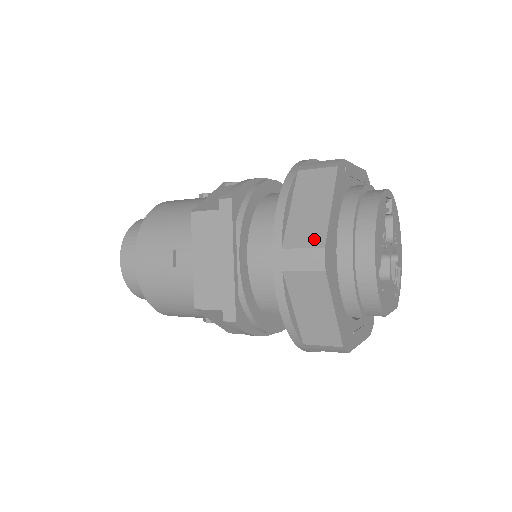
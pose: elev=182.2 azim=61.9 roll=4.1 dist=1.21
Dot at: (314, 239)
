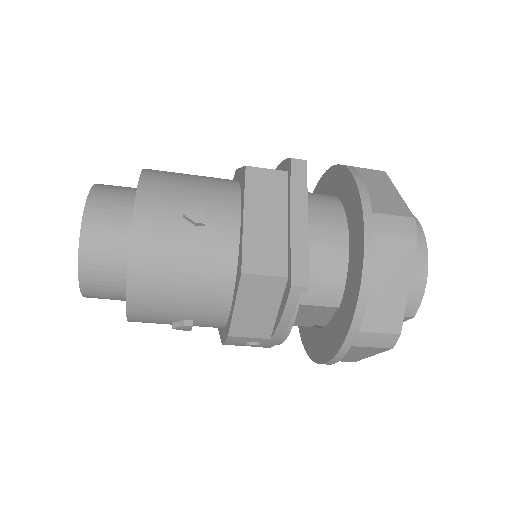
Dot at: (400, 211)
